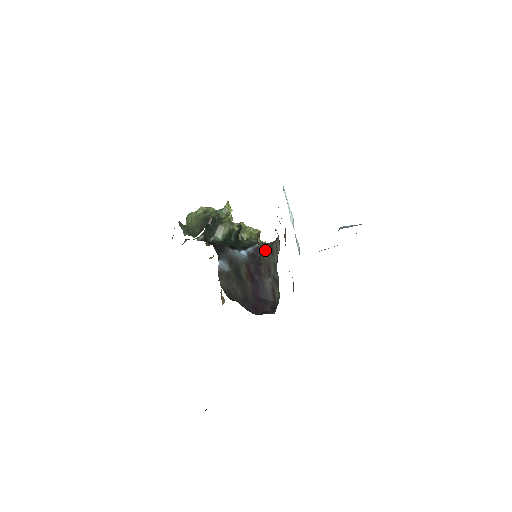
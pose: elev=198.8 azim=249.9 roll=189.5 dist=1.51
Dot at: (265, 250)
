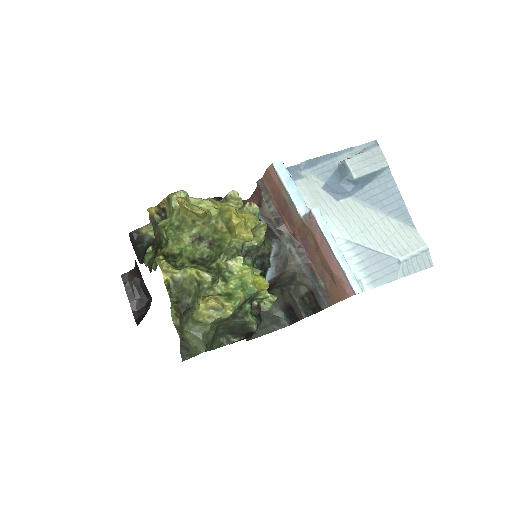
Dot at: (284, 279)
